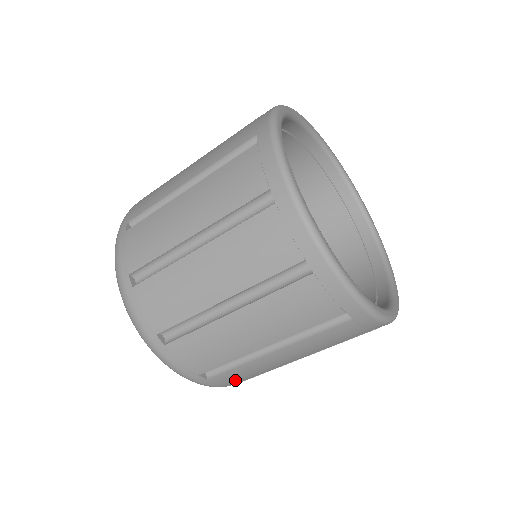
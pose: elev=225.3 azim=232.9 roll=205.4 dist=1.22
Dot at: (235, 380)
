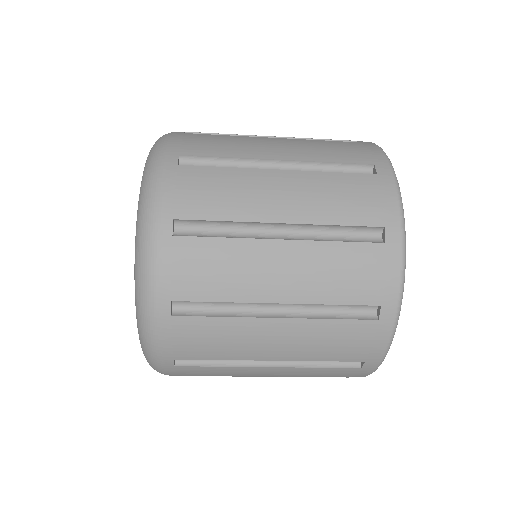
Dot at: (191, 374)
